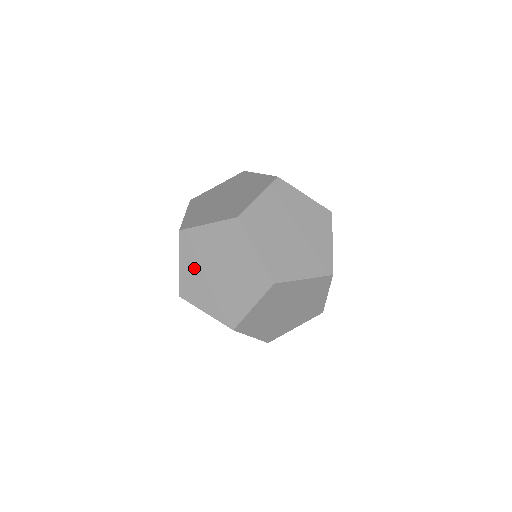
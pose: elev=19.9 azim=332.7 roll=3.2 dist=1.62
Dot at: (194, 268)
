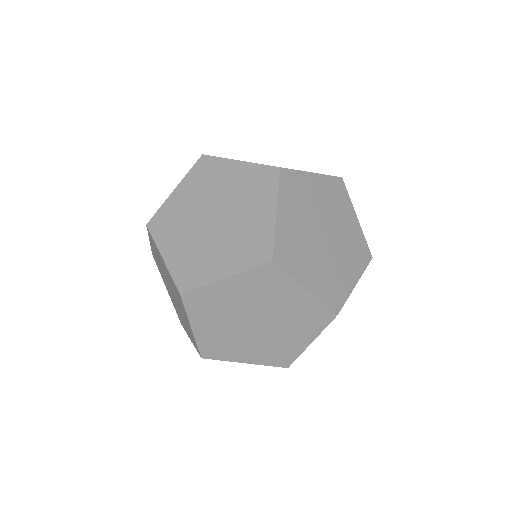
Dot at: (182, 243)
